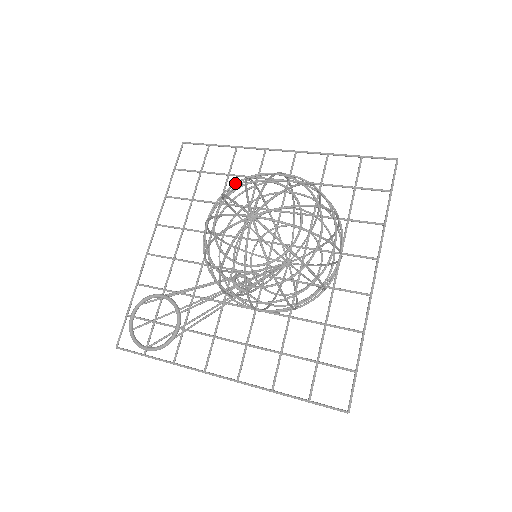
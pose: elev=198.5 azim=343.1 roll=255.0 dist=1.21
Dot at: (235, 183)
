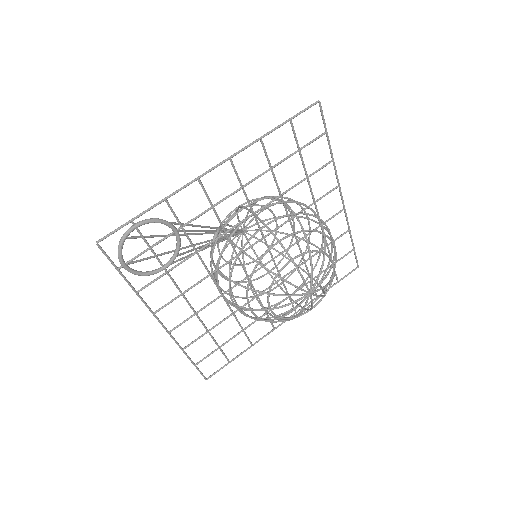
Dot at: (317, 231)
